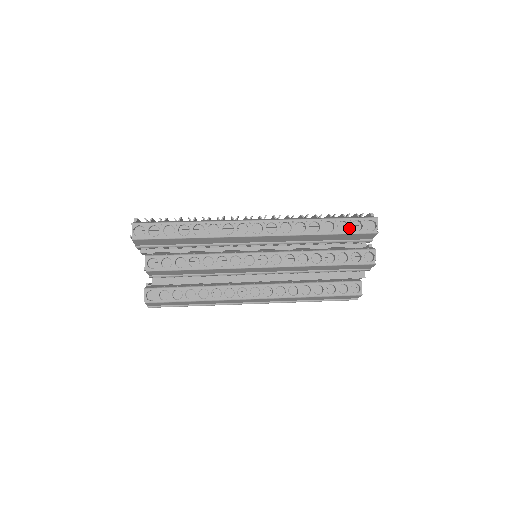
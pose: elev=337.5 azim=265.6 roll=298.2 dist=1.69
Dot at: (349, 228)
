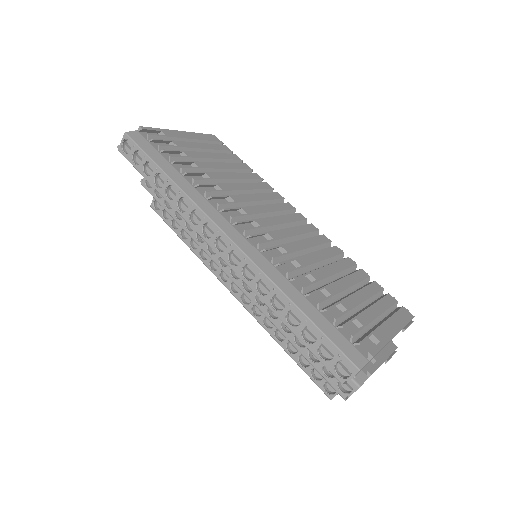
Dot at: (314, 344)
